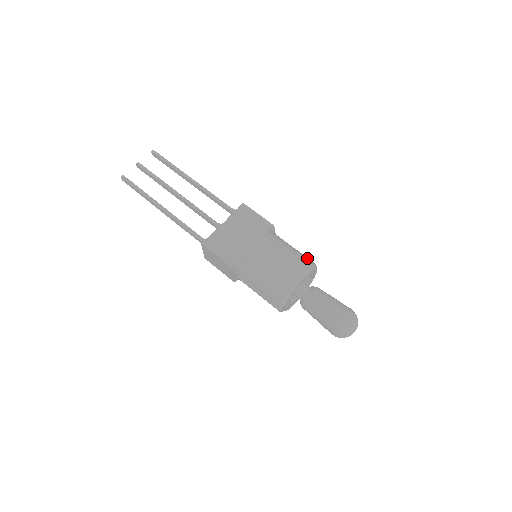
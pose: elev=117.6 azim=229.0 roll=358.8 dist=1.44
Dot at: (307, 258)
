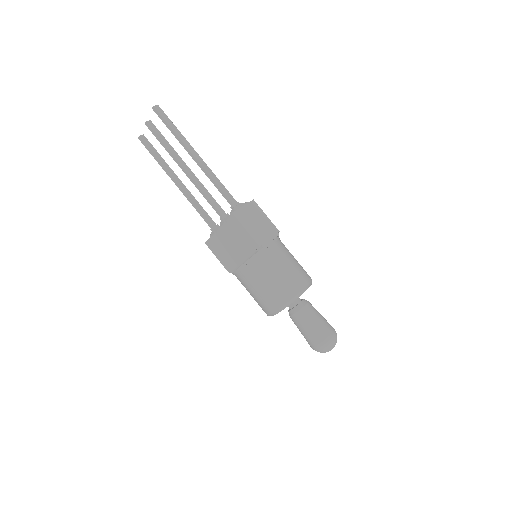
Dot at: (288, 290)
